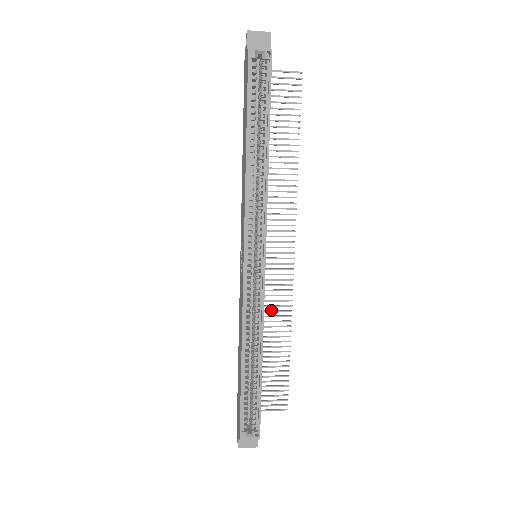
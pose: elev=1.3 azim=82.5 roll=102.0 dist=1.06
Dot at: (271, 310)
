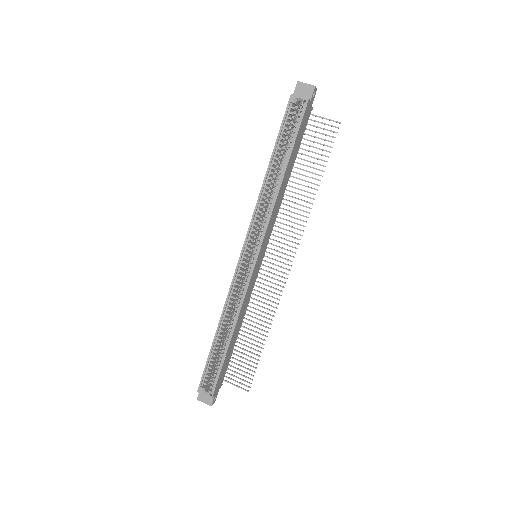
Dot at: occluded
